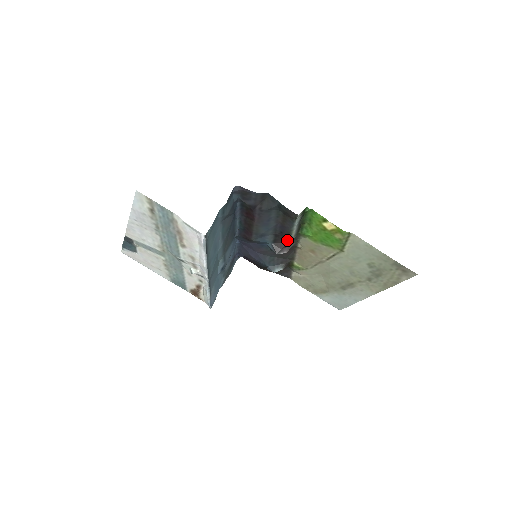
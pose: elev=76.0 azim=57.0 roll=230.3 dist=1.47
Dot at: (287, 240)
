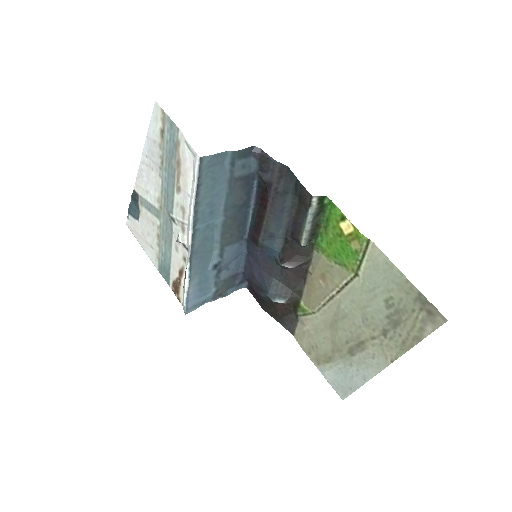
Dot at: (297, 251)
